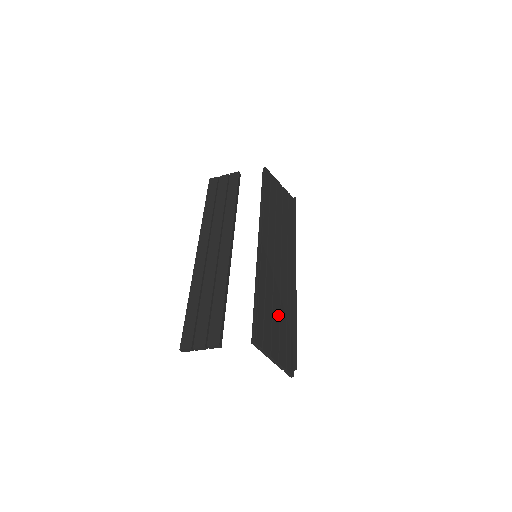
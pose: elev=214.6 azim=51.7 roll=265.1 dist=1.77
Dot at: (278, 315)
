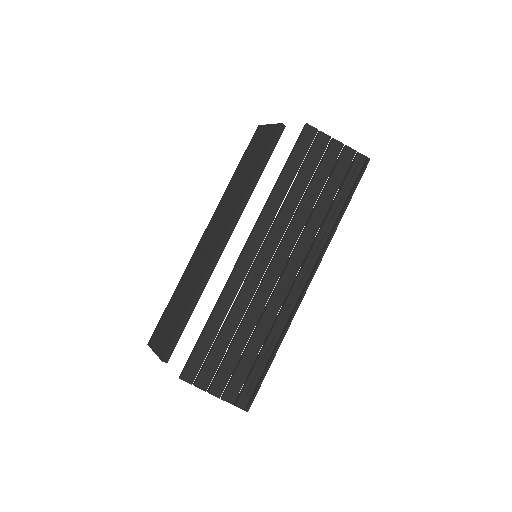
Dot at: (245, 342)
